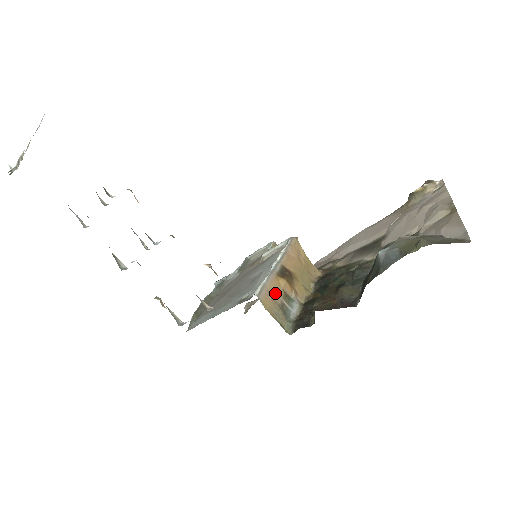
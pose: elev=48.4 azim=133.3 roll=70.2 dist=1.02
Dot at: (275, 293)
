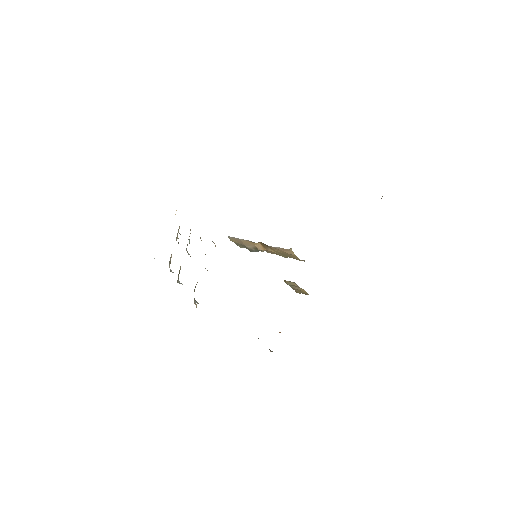
Dot at: (246, 244)
